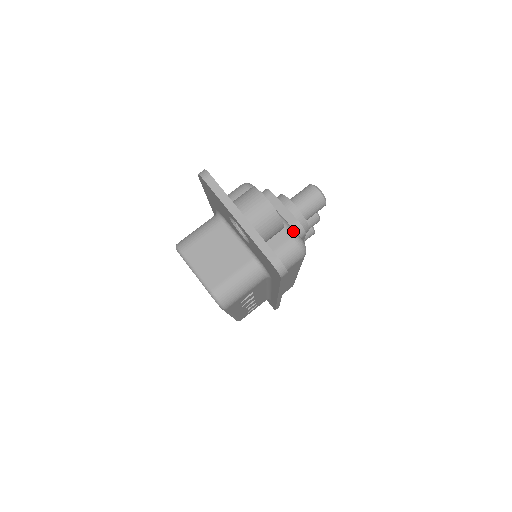
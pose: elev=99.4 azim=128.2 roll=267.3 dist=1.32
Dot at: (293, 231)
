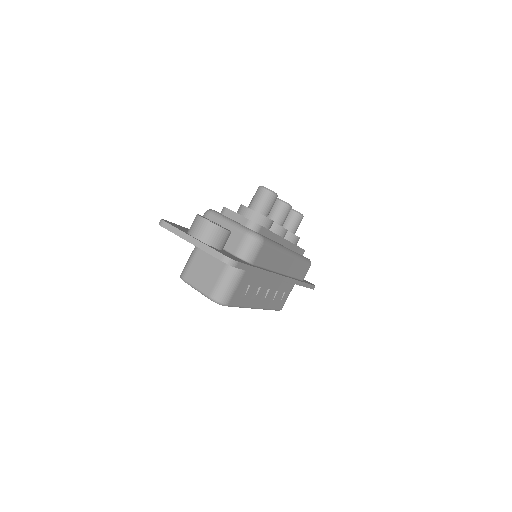
Dot at: (245, 229)
